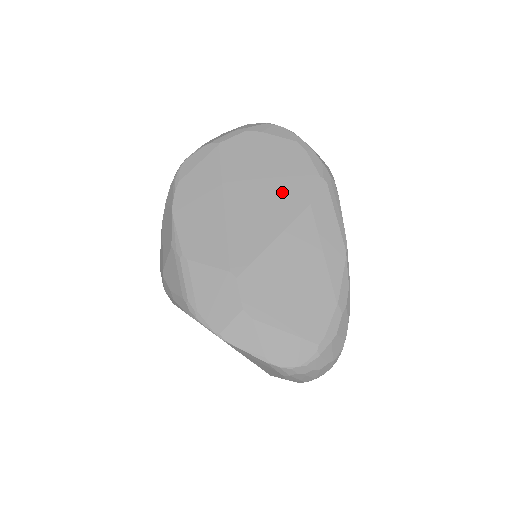
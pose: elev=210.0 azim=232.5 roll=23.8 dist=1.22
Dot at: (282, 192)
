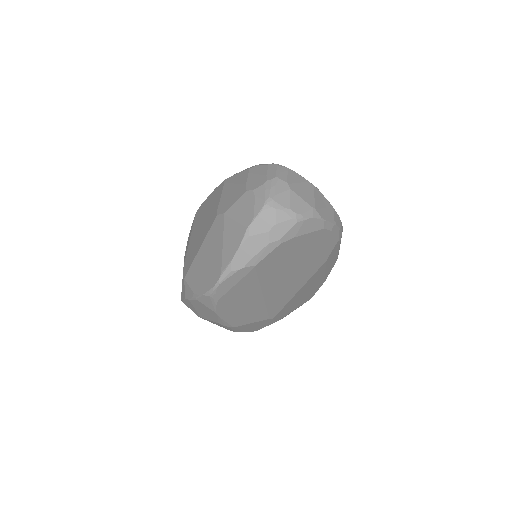
Dot at: (307, 266)
